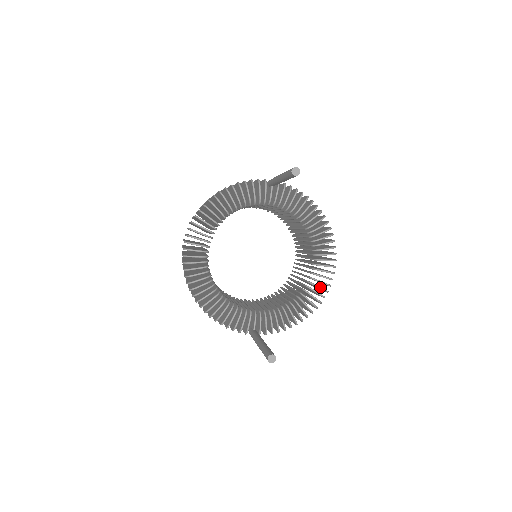
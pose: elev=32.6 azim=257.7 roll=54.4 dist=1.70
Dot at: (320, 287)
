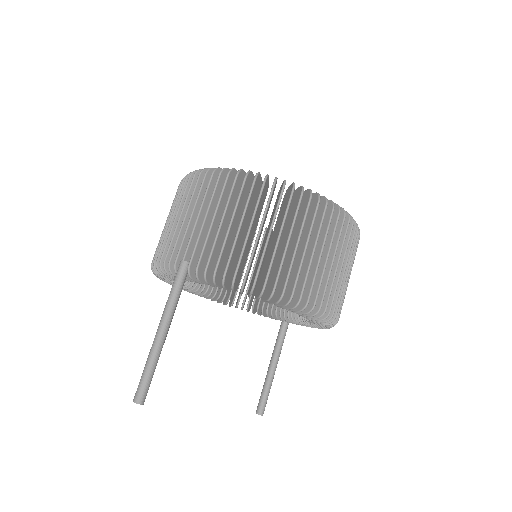
Dot at: (320, 325)
